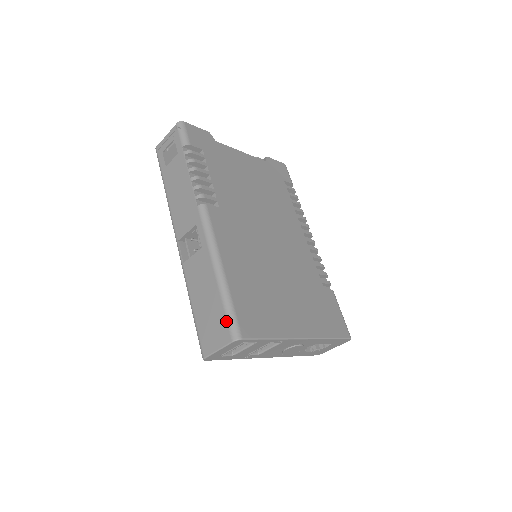
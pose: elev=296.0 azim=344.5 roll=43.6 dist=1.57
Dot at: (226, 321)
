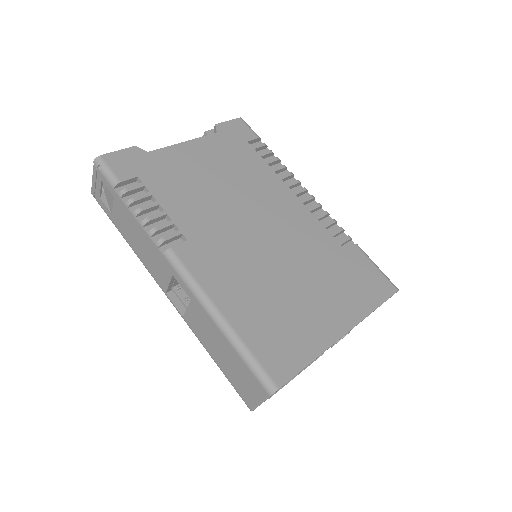
Dot at: (253, 376)
